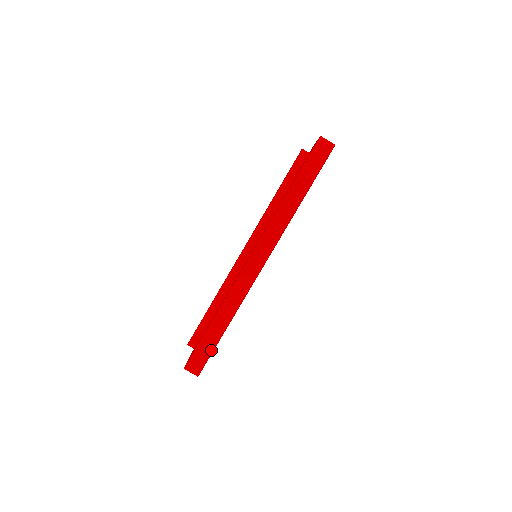
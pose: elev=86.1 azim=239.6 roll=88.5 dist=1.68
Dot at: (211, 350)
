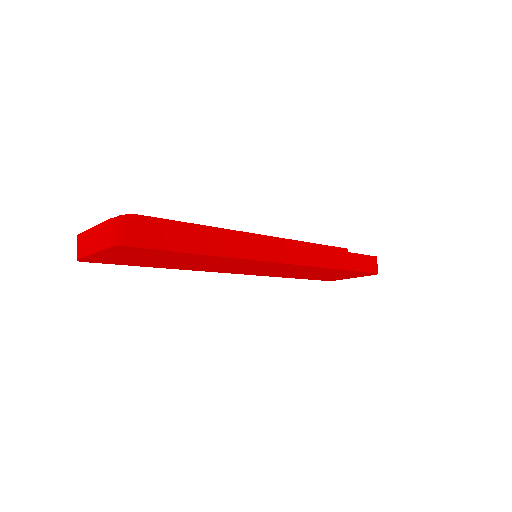
Dot at: (166, 246)
